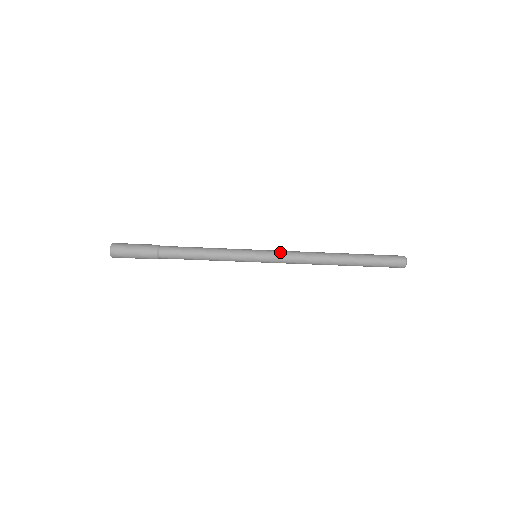
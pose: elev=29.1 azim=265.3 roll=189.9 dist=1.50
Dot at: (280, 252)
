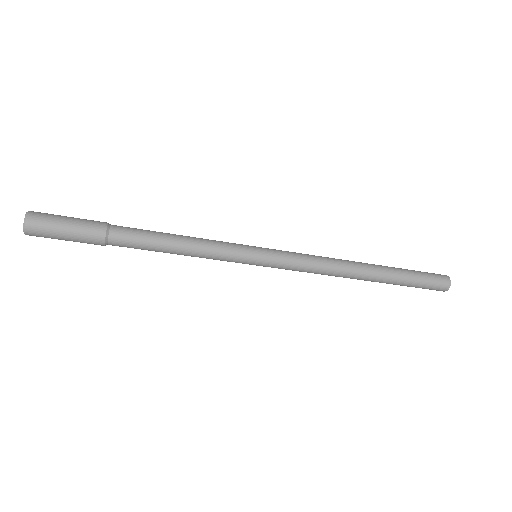
Dot at: (291, 263)
